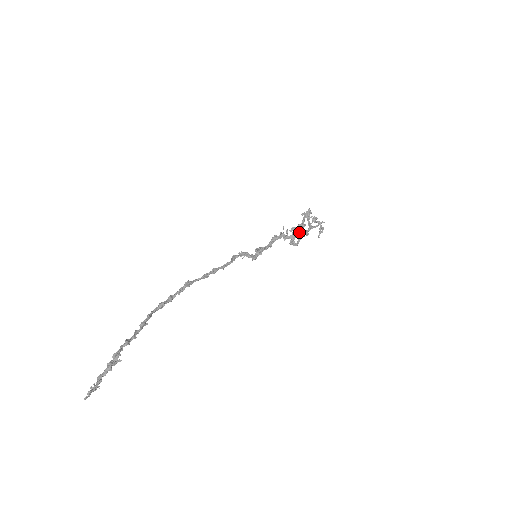
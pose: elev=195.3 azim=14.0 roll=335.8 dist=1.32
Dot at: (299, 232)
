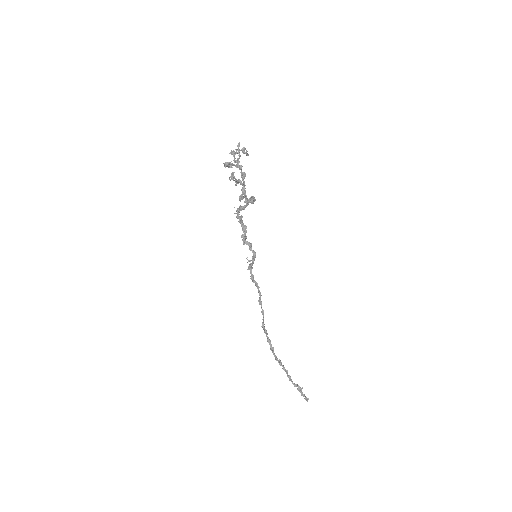
Dot at: (244, 191)
